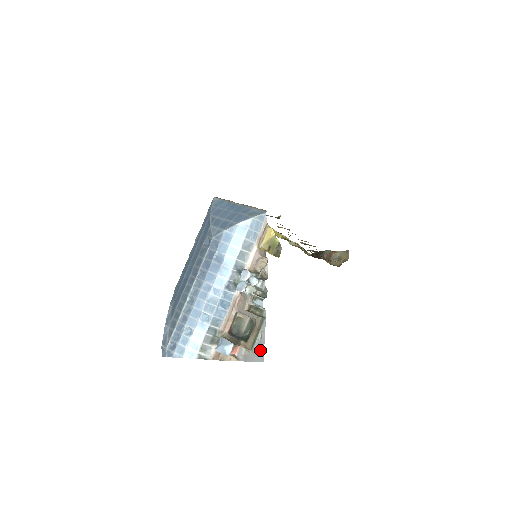
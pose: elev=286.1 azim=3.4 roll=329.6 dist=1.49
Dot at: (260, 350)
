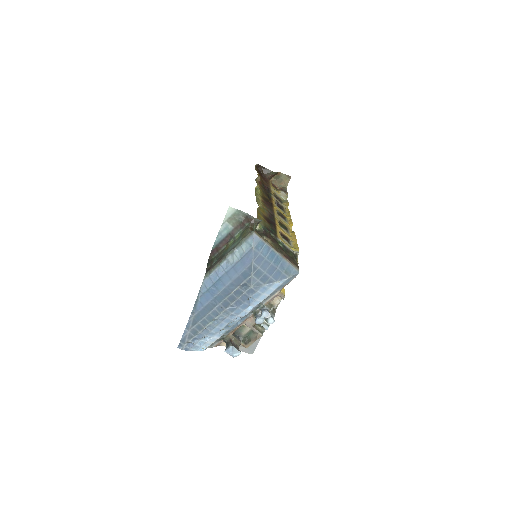
Dot at: (252, 348)
